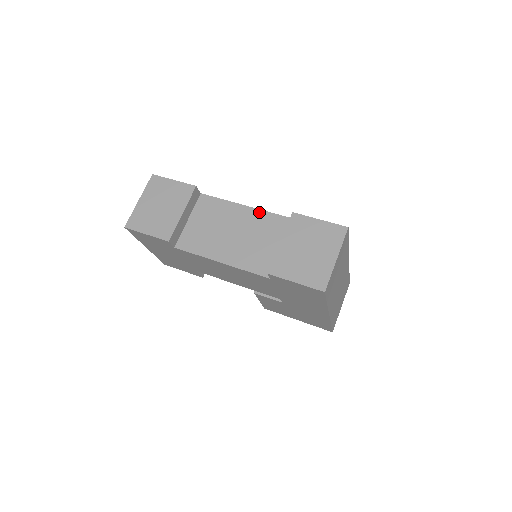
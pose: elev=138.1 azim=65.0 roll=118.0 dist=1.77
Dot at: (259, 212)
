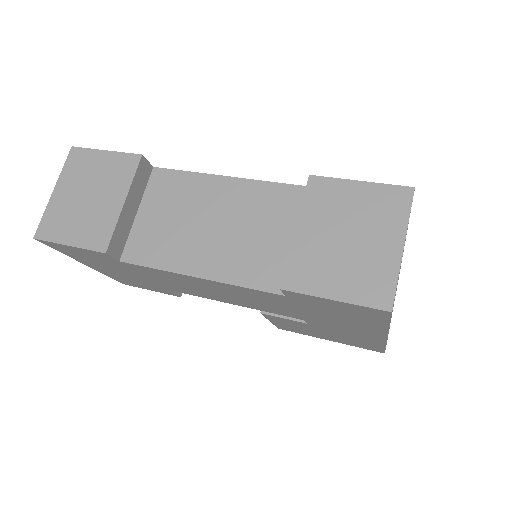
Dot at: (251, 184)
